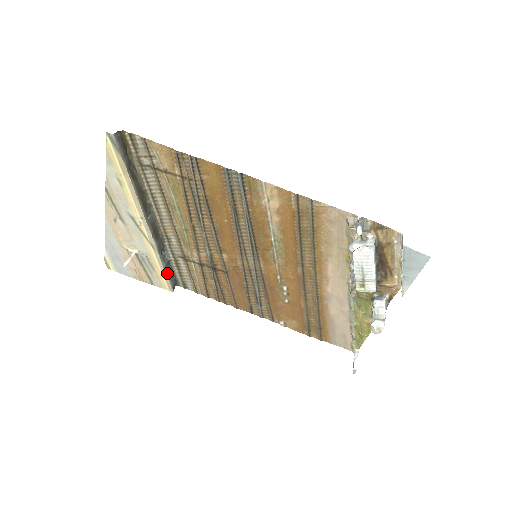
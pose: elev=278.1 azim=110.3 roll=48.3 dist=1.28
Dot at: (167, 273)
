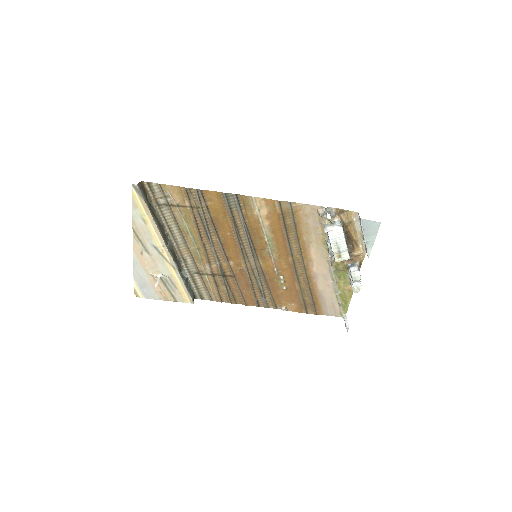
Dot at: (187, 288)
